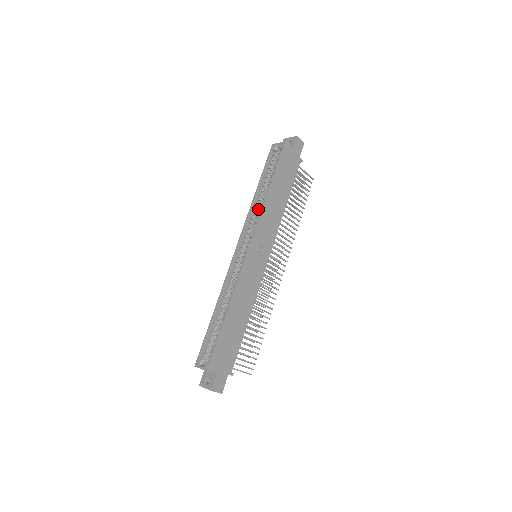
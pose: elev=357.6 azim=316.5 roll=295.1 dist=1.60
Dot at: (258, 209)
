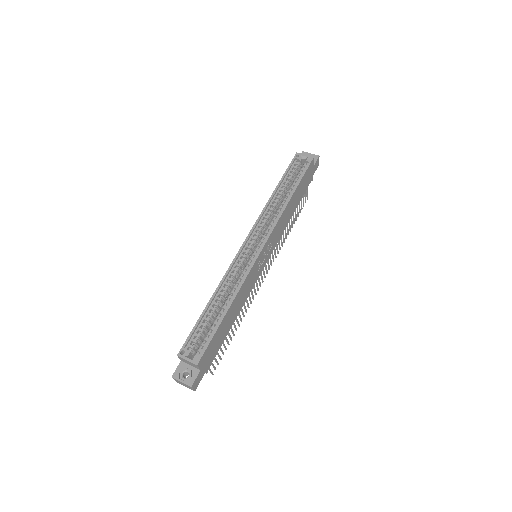
Dot at: (273, 211)
